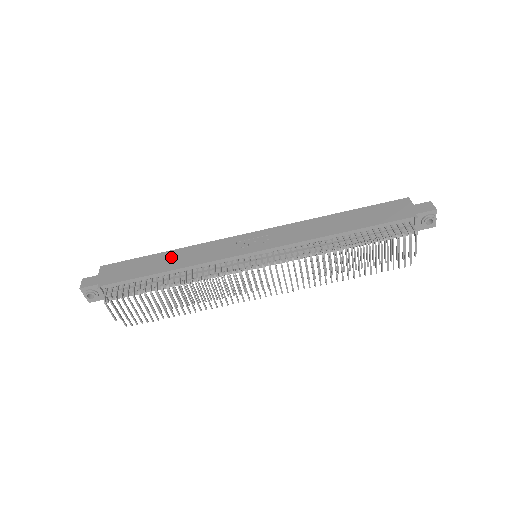
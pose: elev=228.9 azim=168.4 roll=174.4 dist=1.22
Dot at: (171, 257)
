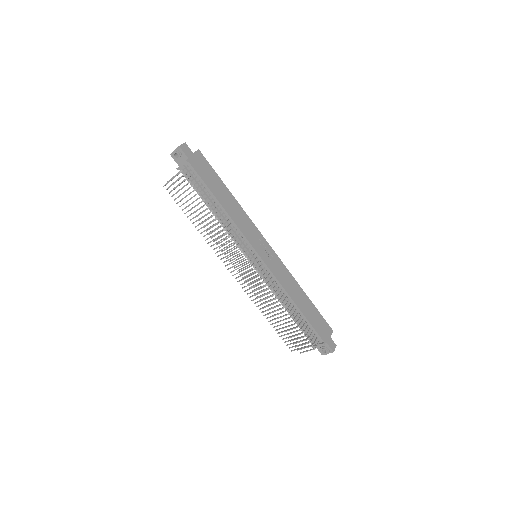
Dot at: (230, 199)
